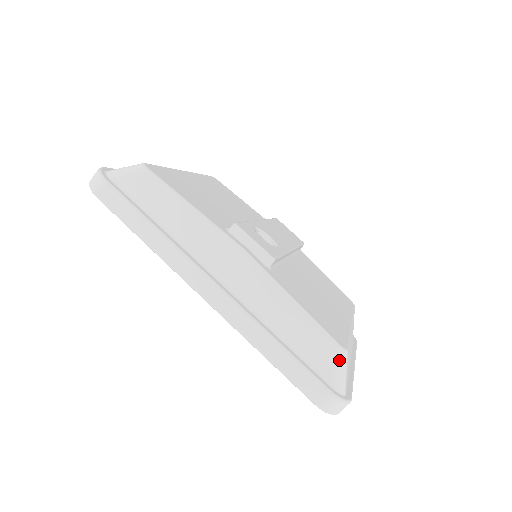
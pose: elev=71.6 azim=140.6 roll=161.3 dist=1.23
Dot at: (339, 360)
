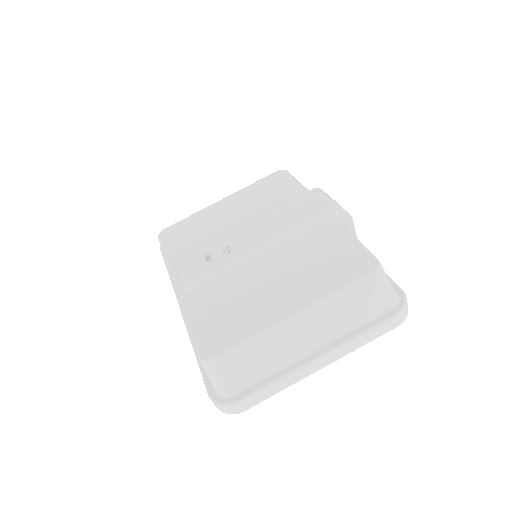
Dot at: (205, 369)
